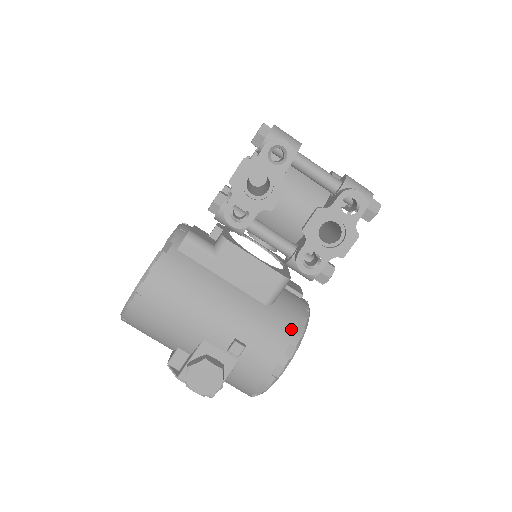
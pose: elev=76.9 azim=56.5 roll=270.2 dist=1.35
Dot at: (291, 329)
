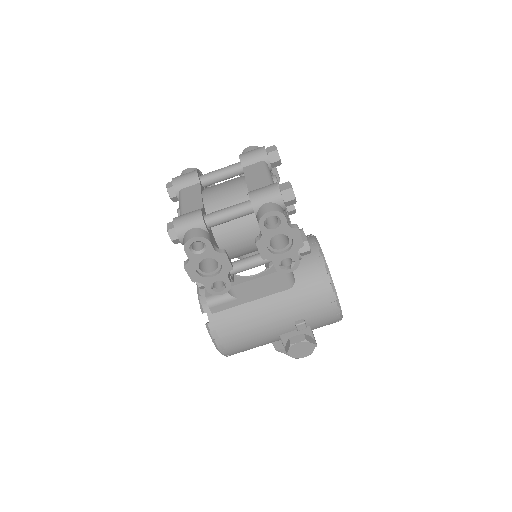
Dot at: (320, 285)
